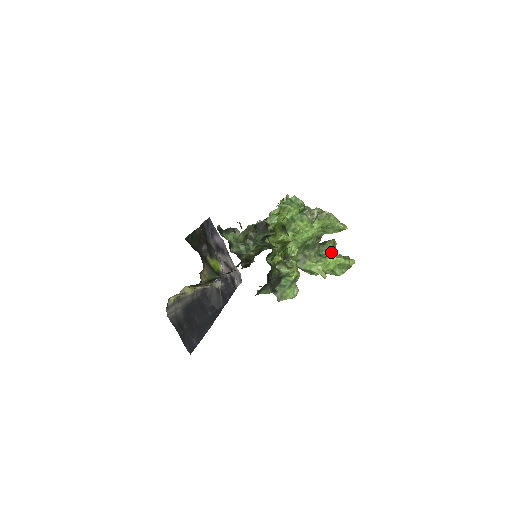
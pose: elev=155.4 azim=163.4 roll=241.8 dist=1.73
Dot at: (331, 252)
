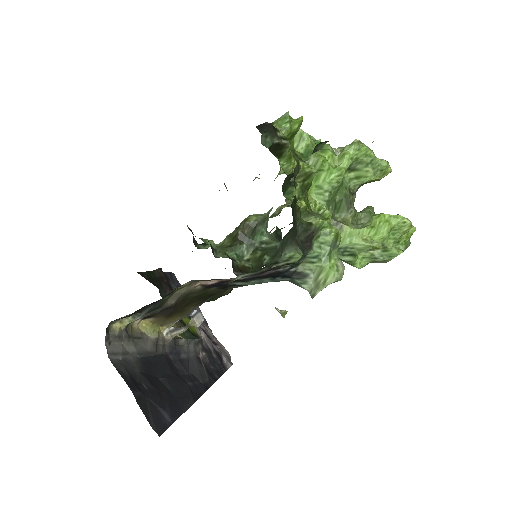
Dot at: occluded
